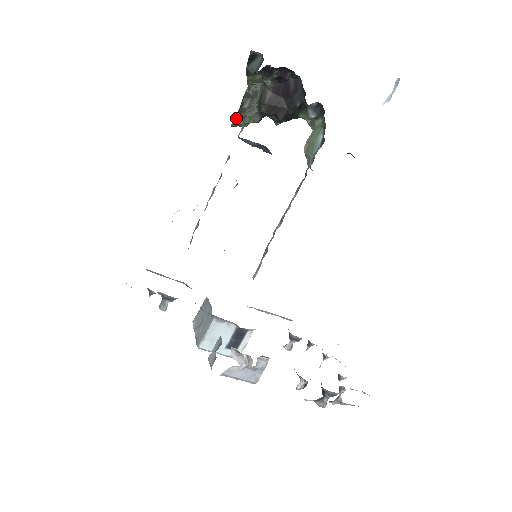
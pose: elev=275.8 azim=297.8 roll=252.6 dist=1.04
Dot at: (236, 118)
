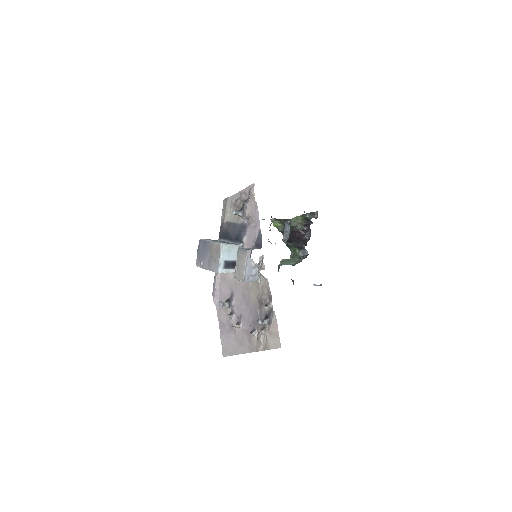
Dot at: (276, 219)
